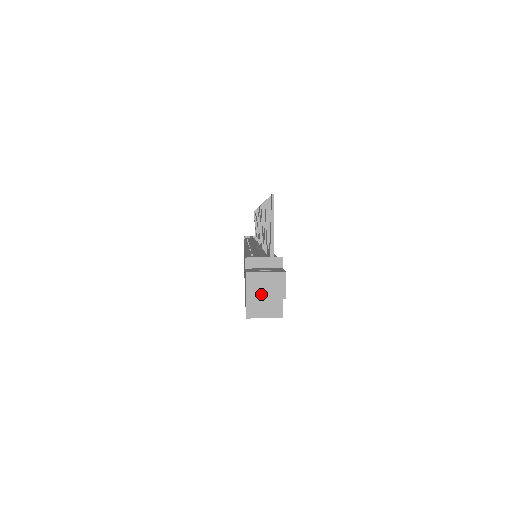
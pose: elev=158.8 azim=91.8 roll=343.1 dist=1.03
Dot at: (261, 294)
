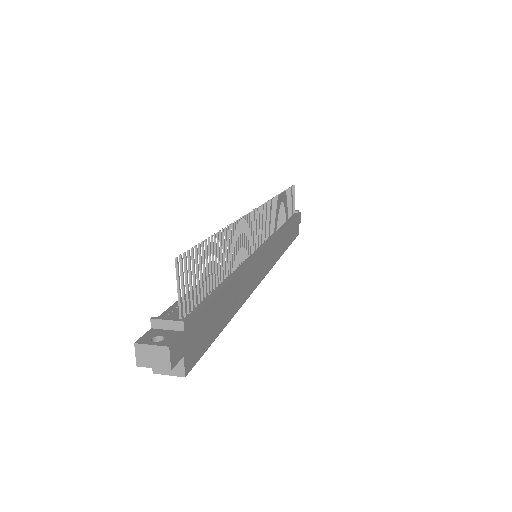
Dot at: (149, 363)
